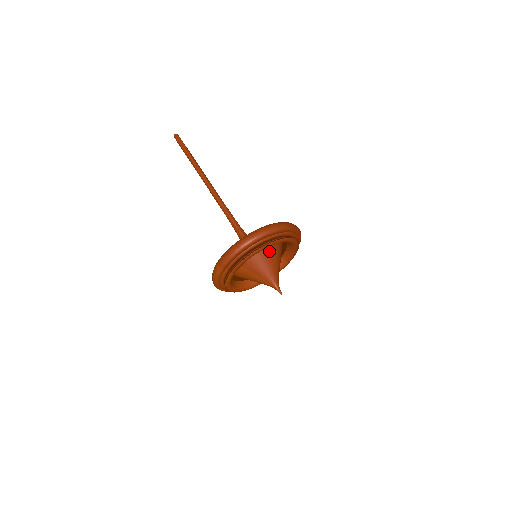
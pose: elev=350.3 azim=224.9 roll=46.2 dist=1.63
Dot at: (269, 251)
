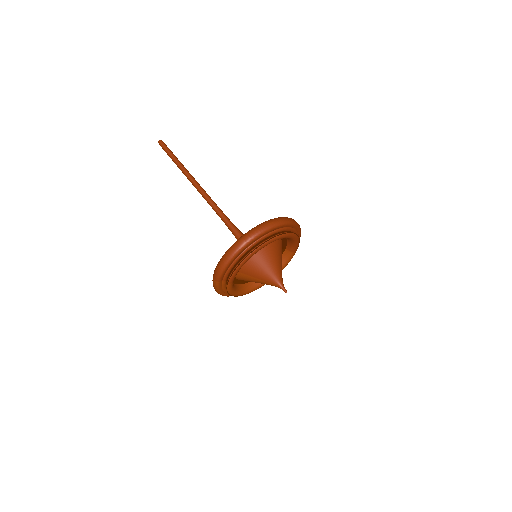
Dot at: (263, 252)
